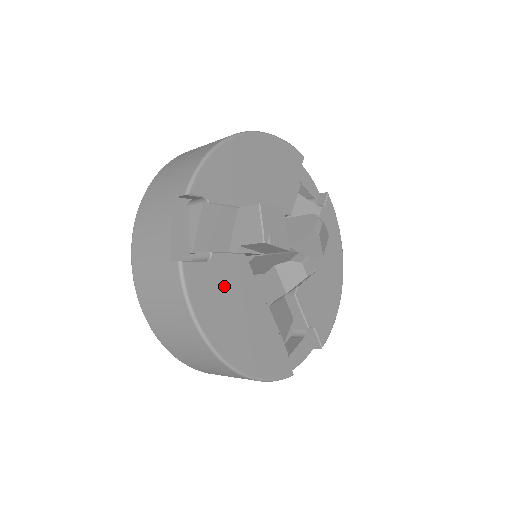
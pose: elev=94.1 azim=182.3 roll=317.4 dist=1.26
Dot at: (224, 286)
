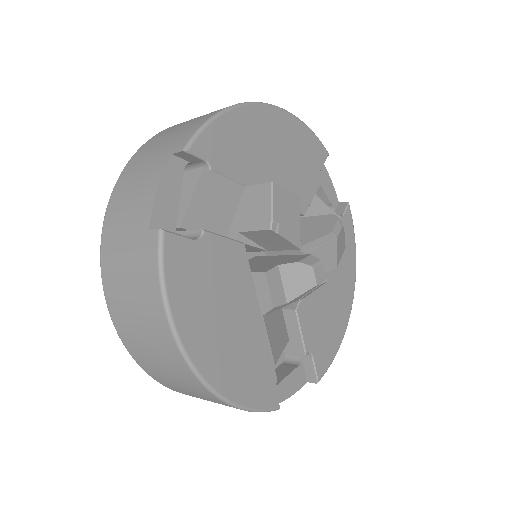
Dot at: (212, 276)
